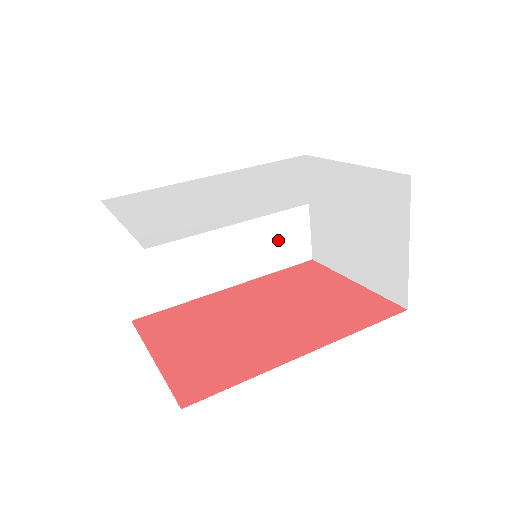
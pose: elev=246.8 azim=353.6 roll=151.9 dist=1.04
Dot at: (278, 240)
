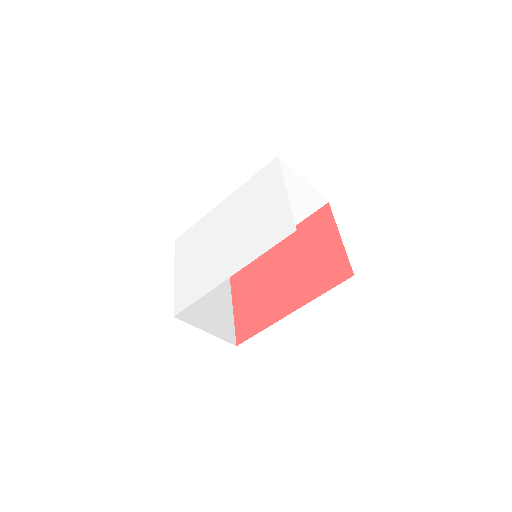
Dot at: (292, 206)
